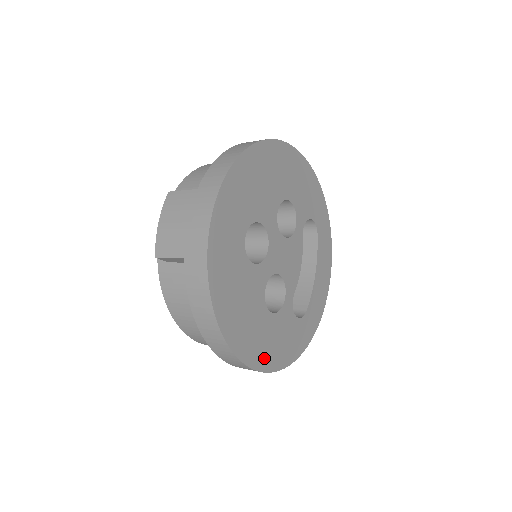
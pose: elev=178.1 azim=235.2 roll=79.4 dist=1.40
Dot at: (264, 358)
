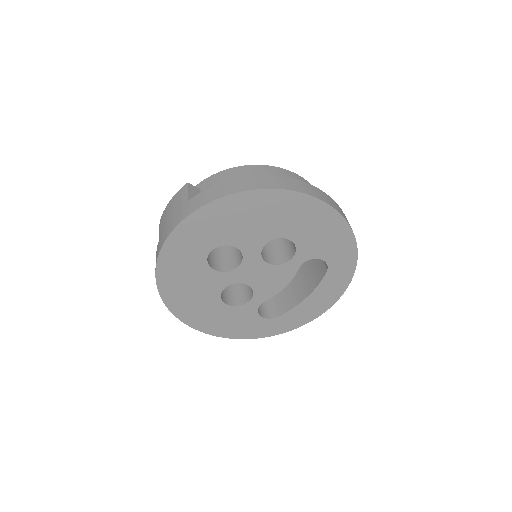
Dot at: (206, 325)
